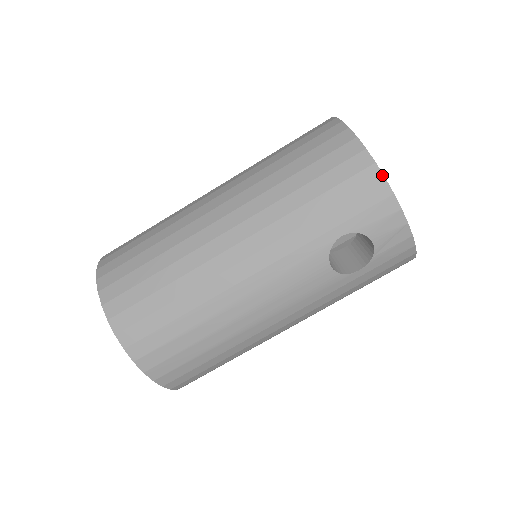
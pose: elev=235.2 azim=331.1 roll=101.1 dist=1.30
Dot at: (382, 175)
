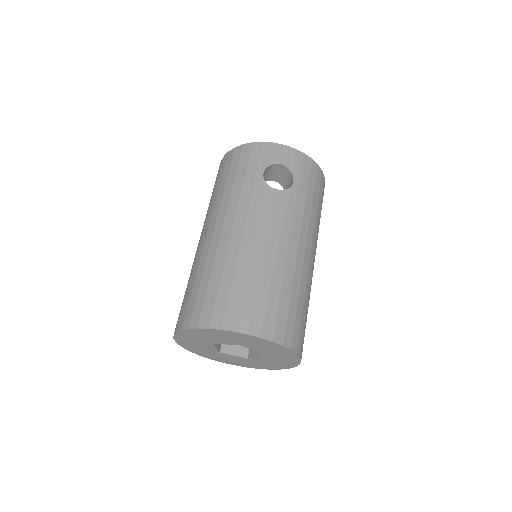
Dot at: (251, 143)
